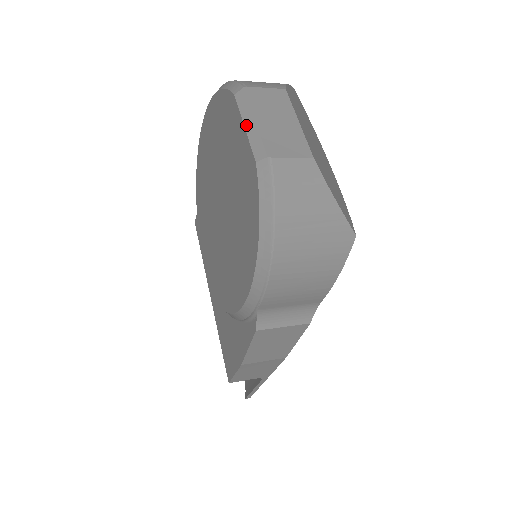
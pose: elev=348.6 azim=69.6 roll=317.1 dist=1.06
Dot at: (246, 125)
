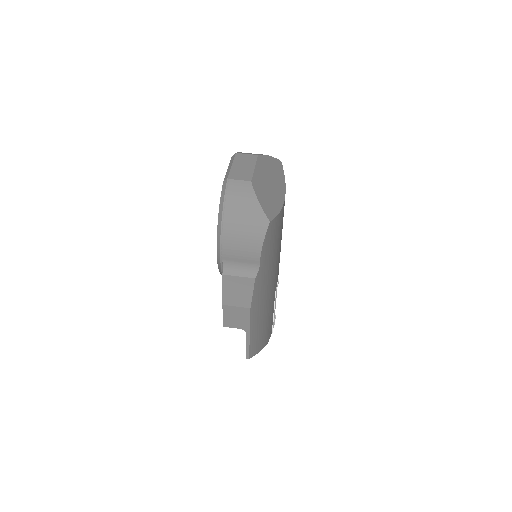
Dot at: (228, 168)
